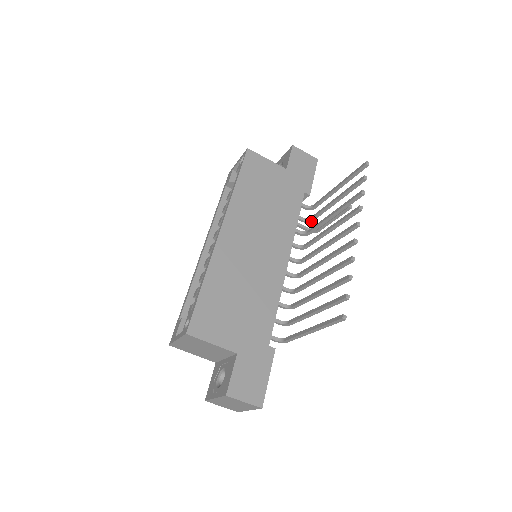
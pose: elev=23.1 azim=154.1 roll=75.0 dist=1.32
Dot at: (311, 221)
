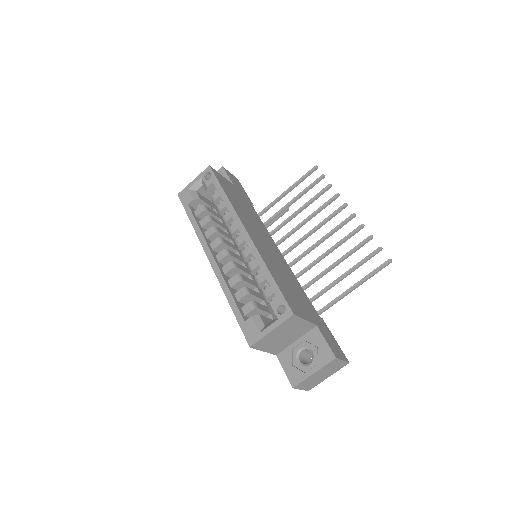
Dot at: (266, 225)
